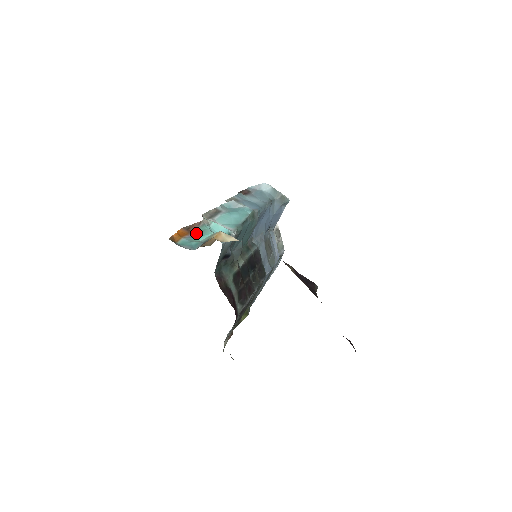
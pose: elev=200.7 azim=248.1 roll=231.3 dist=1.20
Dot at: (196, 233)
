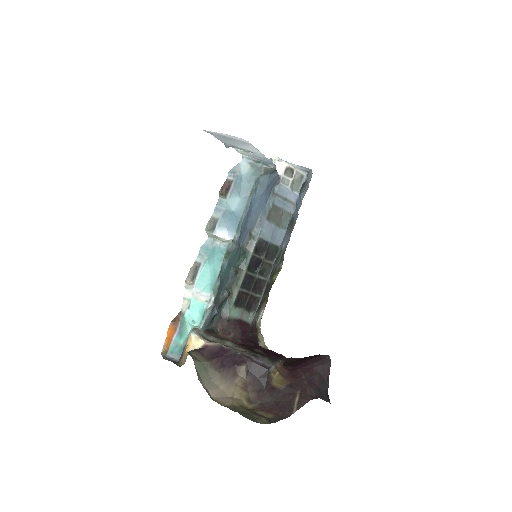
Dot at: (180, 326)
